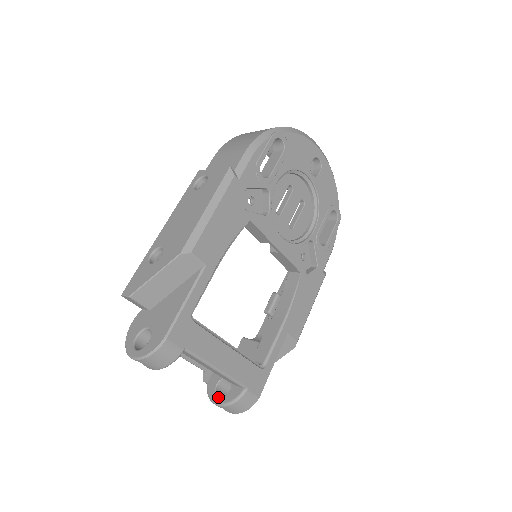
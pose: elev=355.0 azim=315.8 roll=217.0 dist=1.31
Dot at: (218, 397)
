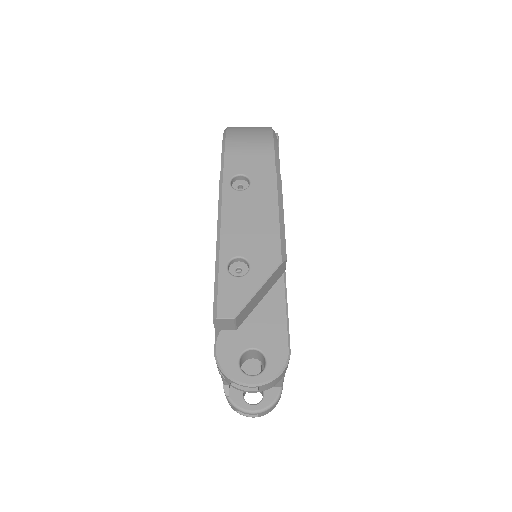
Dot at: (253, 405)
